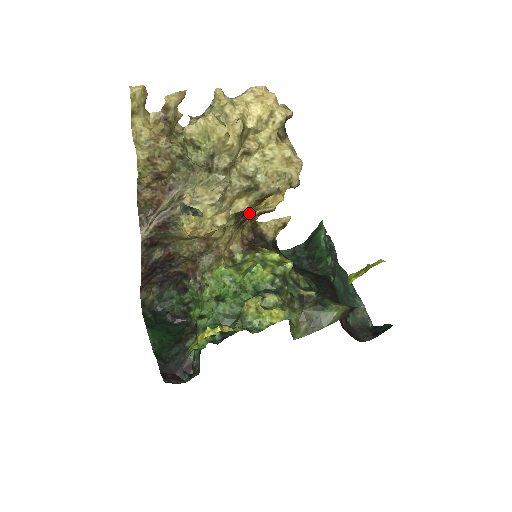
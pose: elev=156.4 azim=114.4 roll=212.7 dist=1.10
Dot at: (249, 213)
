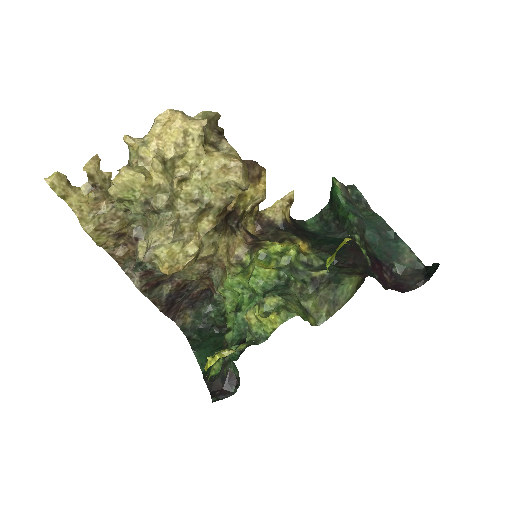
Dot at: (240, 213)
